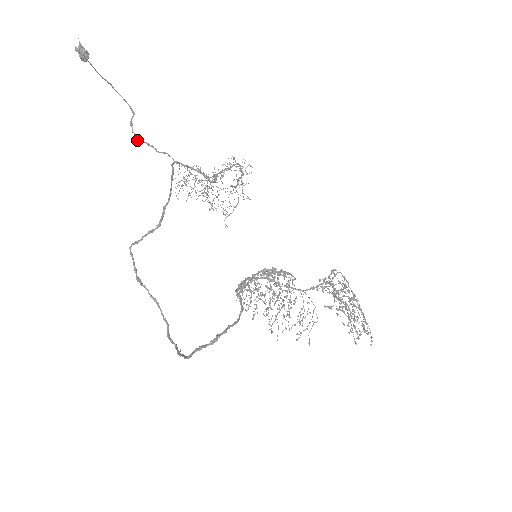
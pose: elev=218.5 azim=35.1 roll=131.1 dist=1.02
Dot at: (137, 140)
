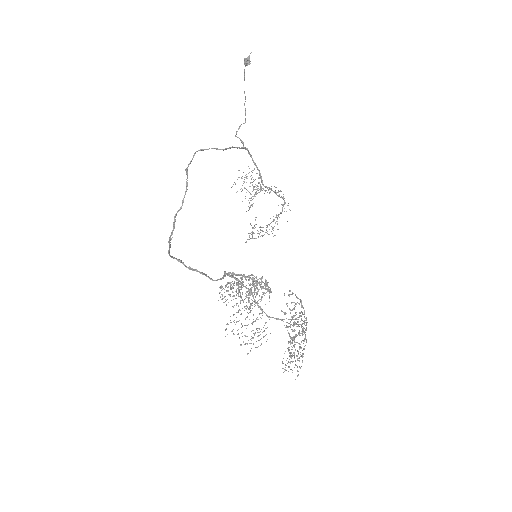
Dot at: (236, 136)
